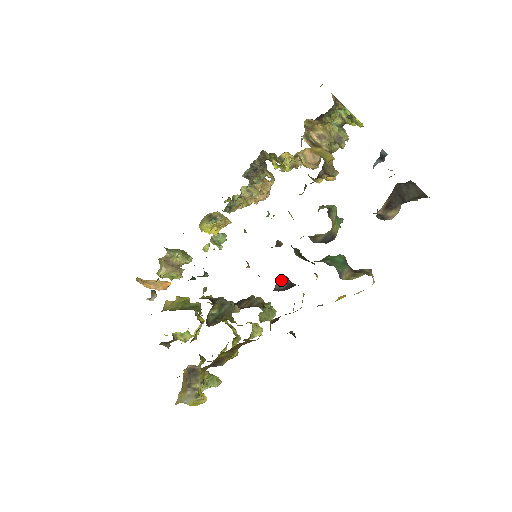
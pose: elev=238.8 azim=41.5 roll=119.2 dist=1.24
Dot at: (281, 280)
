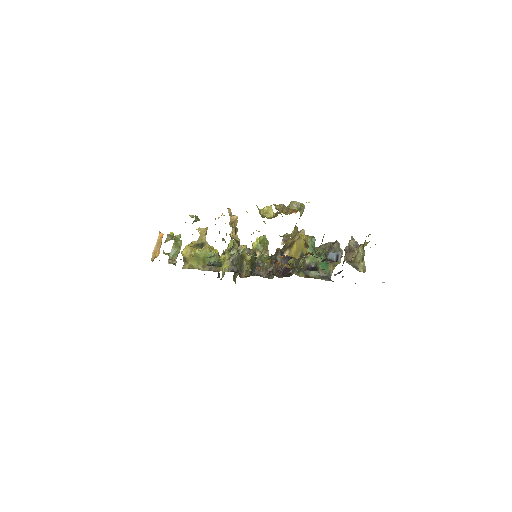
Dot at: (279, 256)
